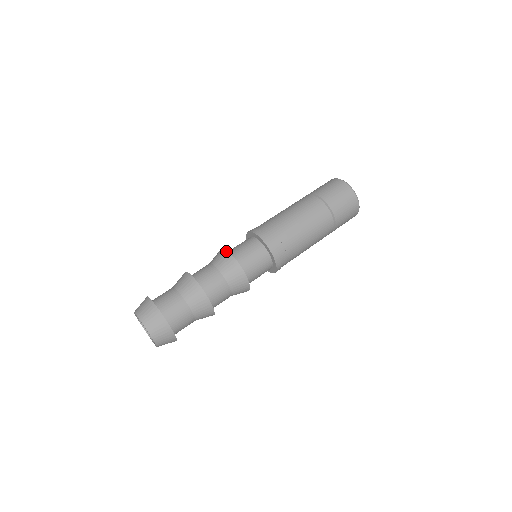
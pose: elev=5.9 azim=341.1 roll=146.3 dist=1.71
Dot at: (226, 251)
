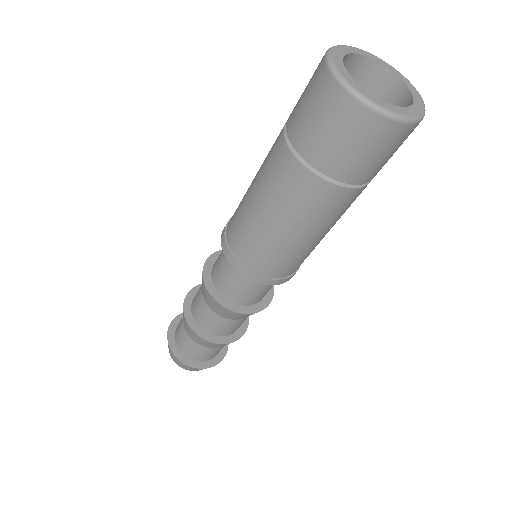
Dot at: (206, 290)
